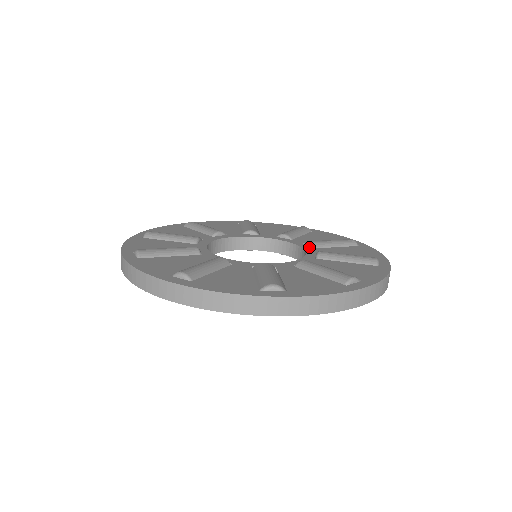
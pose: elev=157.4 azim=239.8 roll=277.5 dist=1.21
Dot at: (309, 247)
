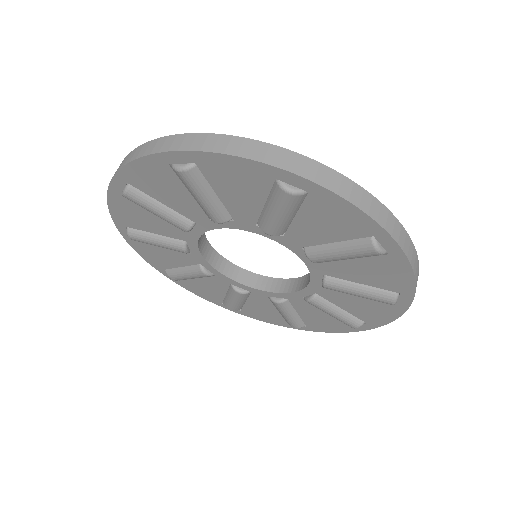
Dot at: occluded
